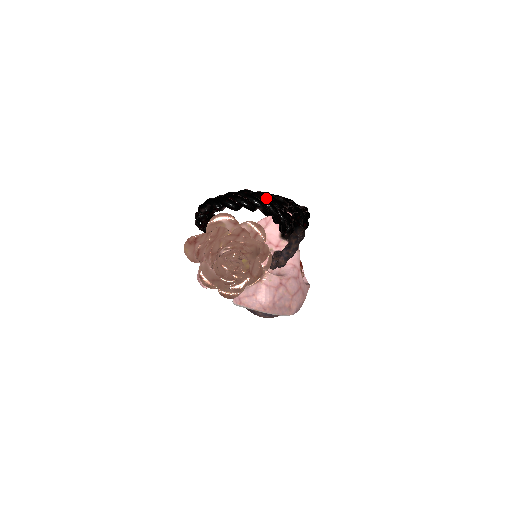
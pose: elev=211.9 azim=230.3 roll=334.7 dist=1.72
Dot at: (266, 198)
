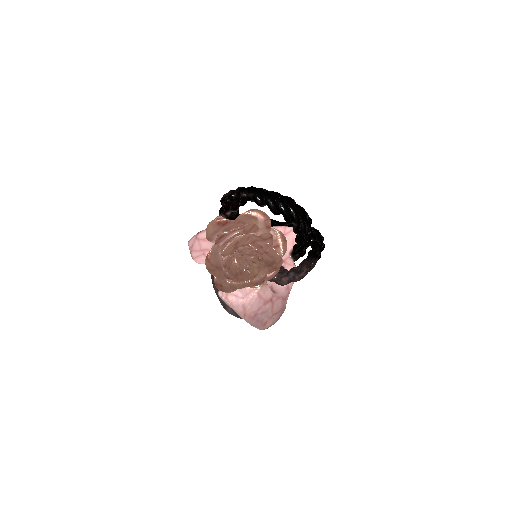
Dot at: (304, 216)
